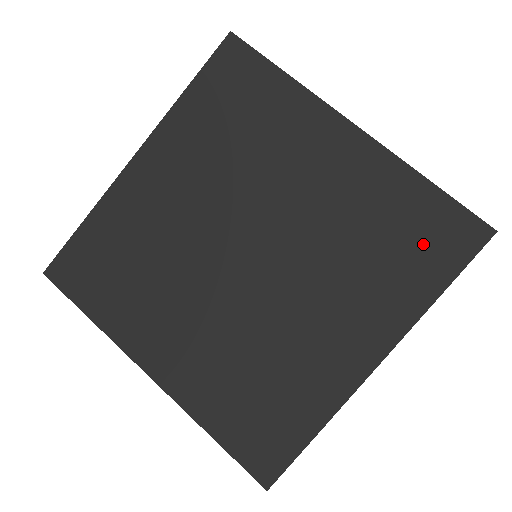
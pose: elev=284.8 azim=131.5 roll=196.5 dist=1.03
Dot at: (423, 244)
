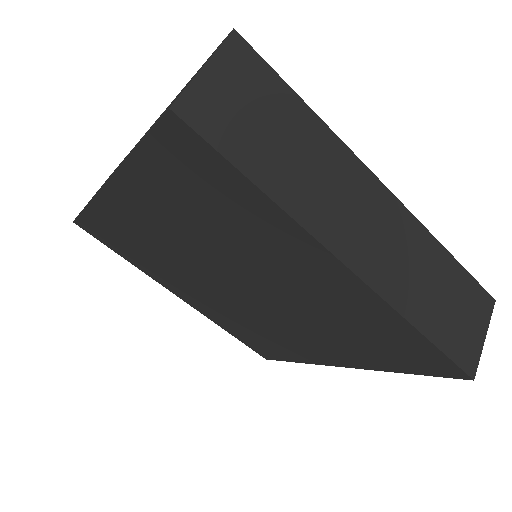
Dot at: (398, 353)
